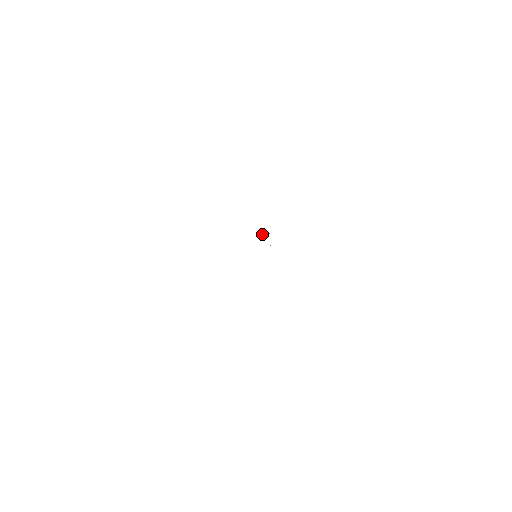
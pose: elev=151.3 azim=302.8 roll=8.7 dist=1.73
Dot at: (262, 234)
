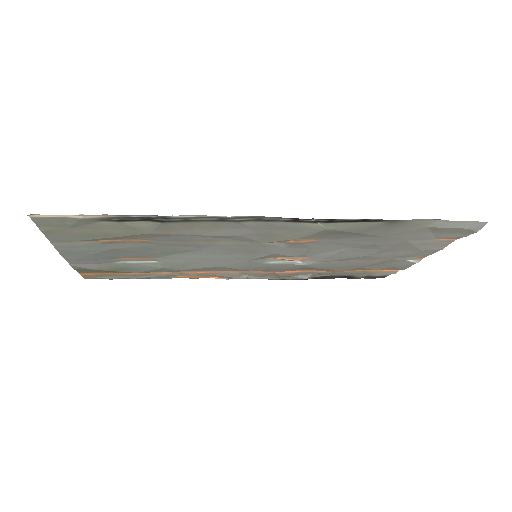
Dot at: (299, 276)
